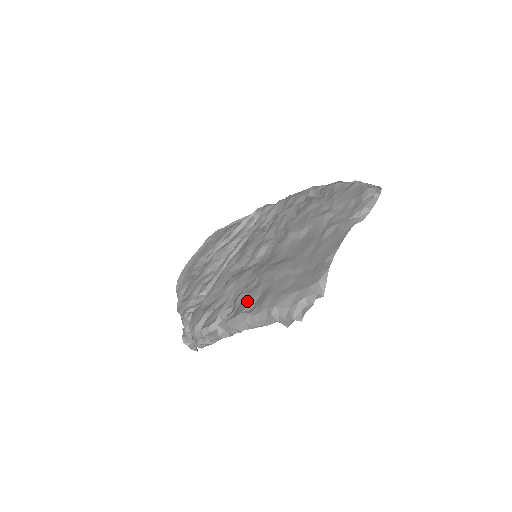
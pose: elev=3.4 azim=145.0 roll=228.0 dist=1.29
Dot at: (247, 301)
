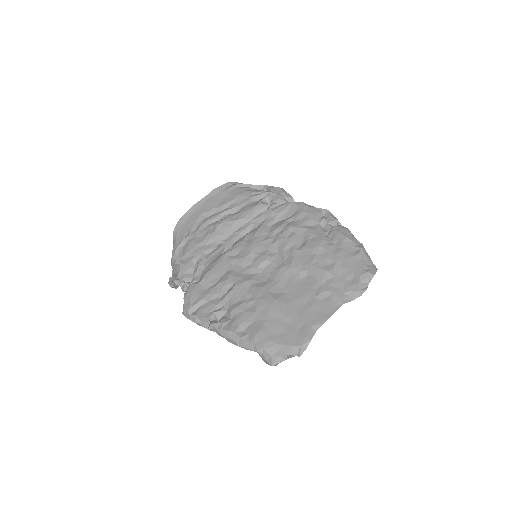
Dot at: (241, 322)
